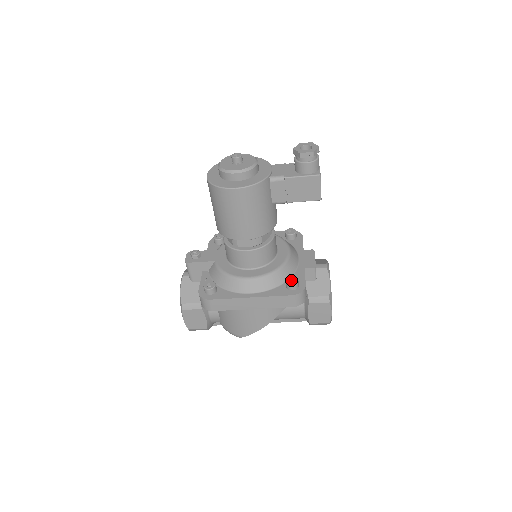
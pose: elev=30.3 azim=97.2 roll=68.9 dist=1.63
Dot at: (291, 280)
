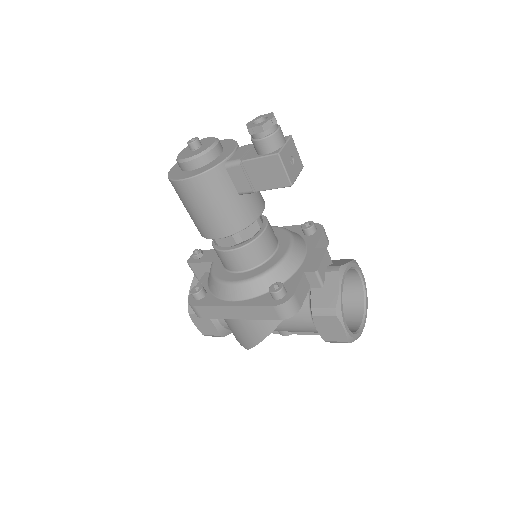
Dot at: (277, 287)
